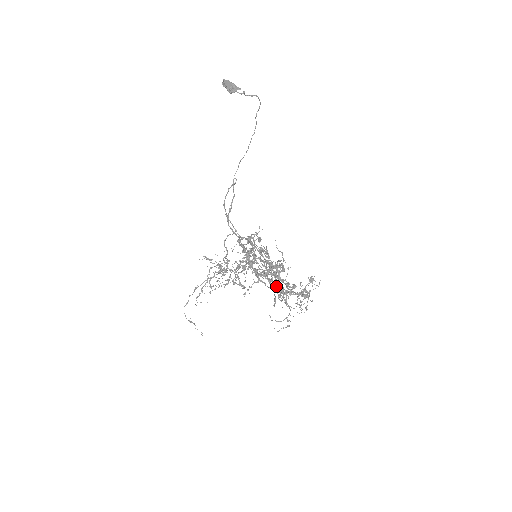
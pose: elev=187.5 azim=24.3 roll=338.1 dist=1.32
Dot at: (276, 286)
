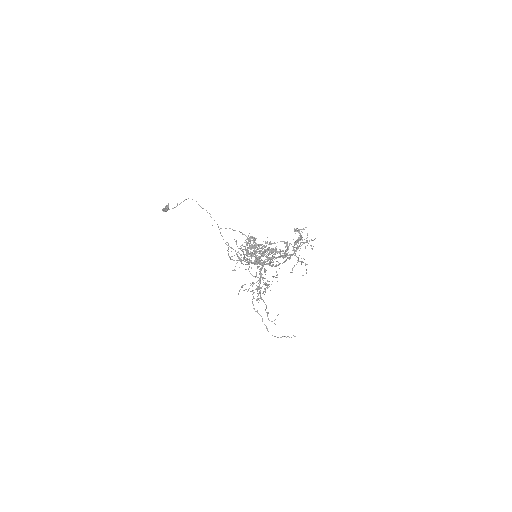
Dot at: (283, 257)
